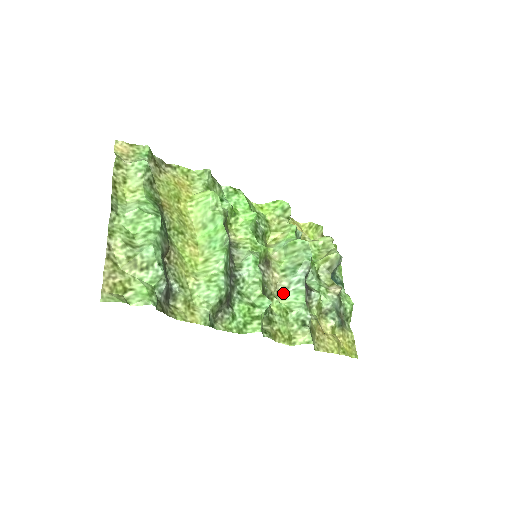
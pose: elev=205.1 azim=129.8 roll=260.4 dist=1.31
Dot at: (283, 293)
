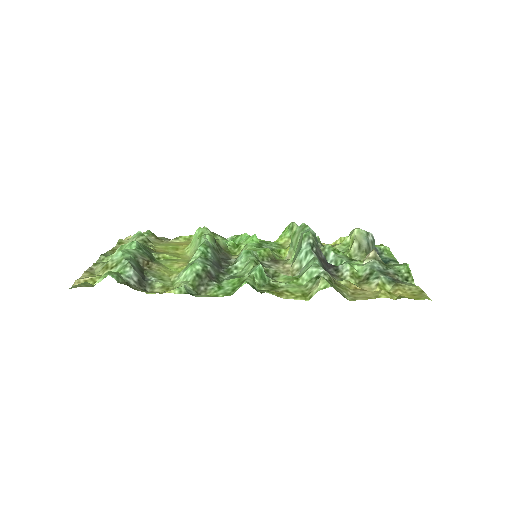
Dot at: (298, 274)
